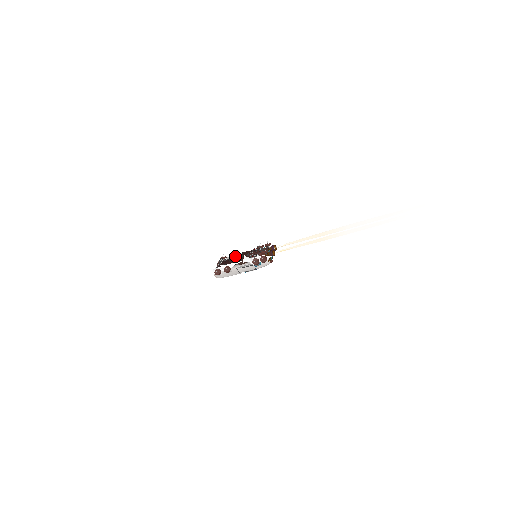
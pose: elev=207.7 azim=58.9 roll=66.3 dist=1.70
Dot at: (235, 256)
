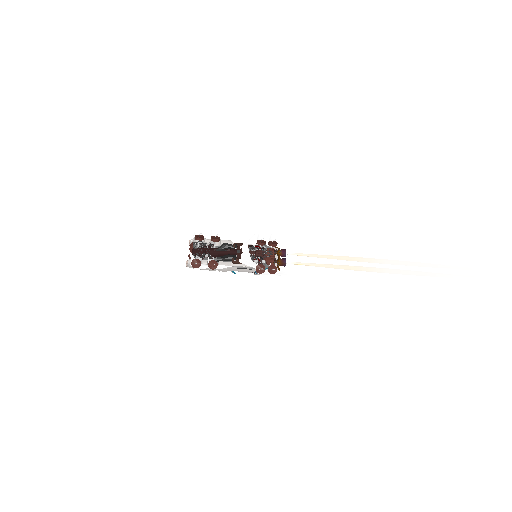
Dot at: (221, 243)
